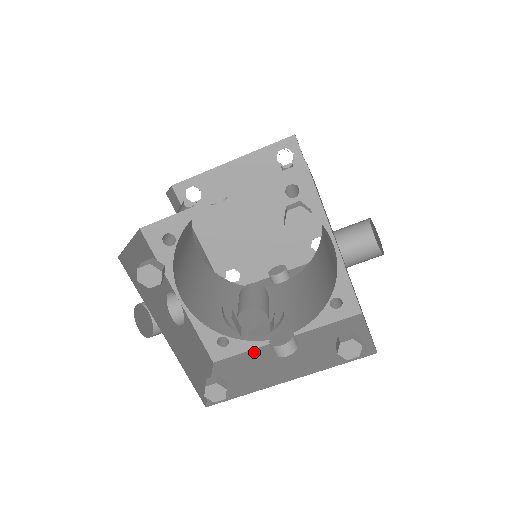
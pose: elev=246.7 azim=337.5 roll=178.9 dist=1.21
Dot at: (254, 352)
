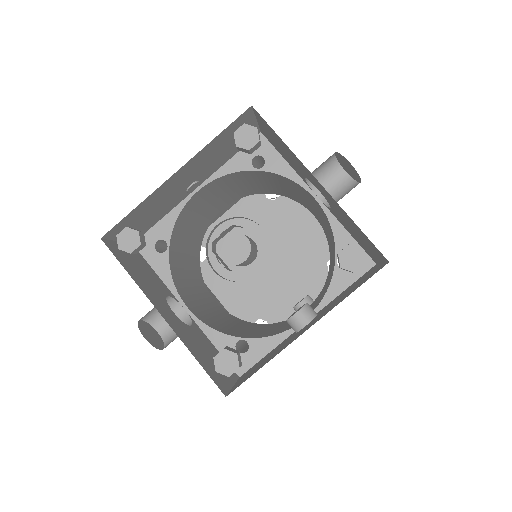
Dot at: (277, 346)
